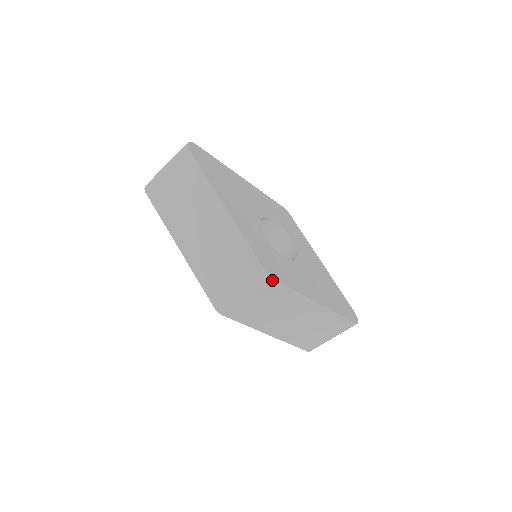
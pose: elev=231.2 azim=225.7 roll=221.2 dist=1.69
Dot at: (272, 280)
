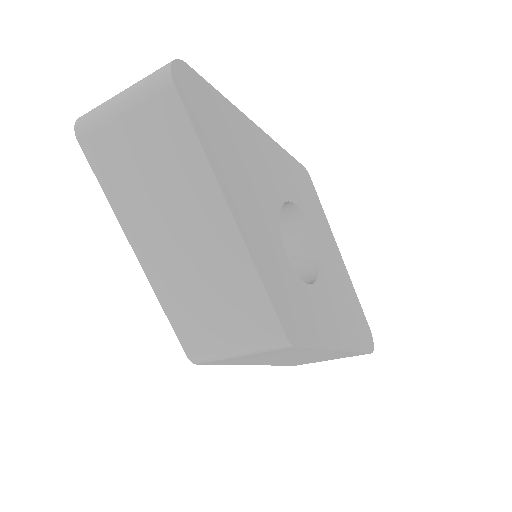
Dot at: (292, 347)
